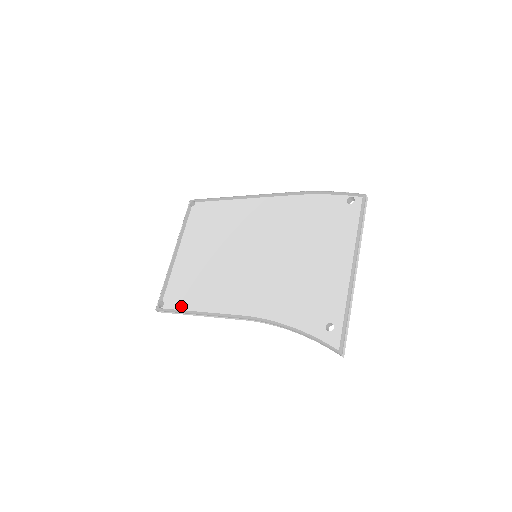
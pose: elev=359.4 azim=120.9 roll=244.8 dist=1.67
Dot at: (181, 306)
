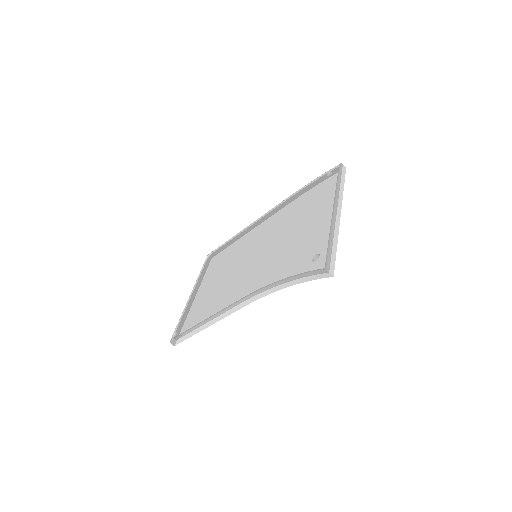
Dot at: (191, 325)
